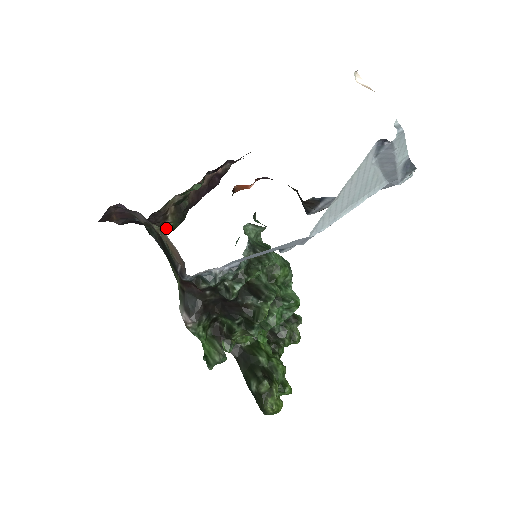
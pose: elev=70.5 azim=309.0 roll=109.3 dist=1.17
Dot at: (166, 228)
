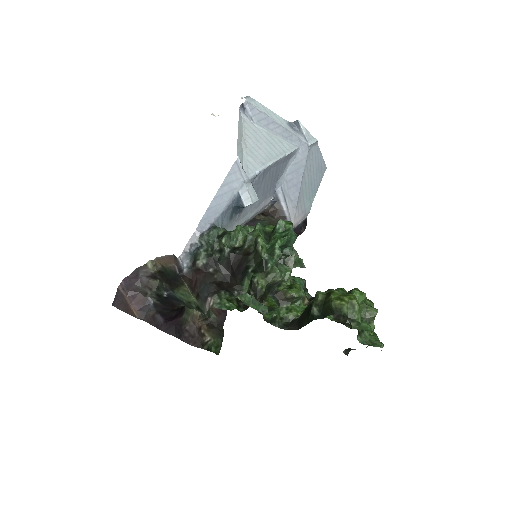
Dot at: (209, 346)
